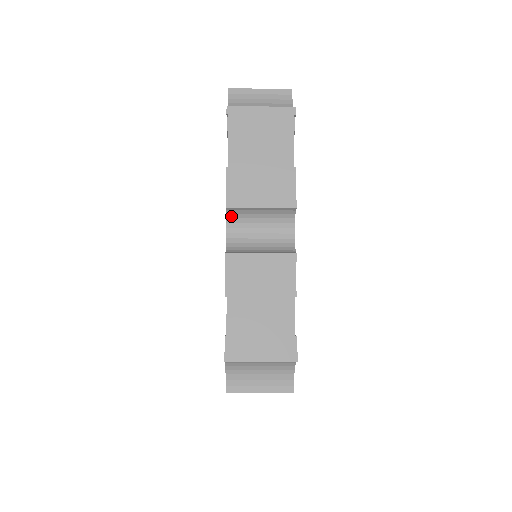
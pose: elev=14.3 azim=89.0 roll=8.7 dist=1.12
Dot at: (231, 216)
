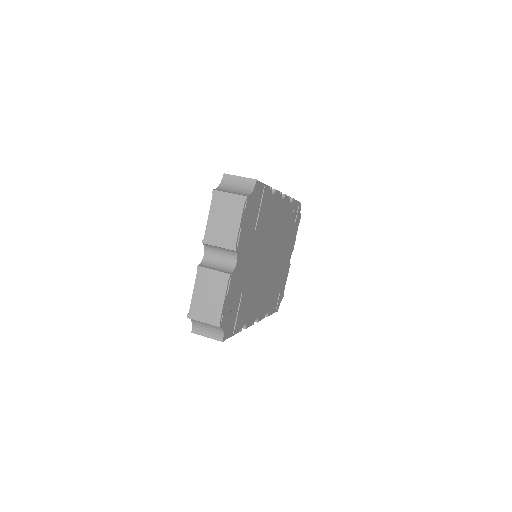
Dot at: (206, 246)
